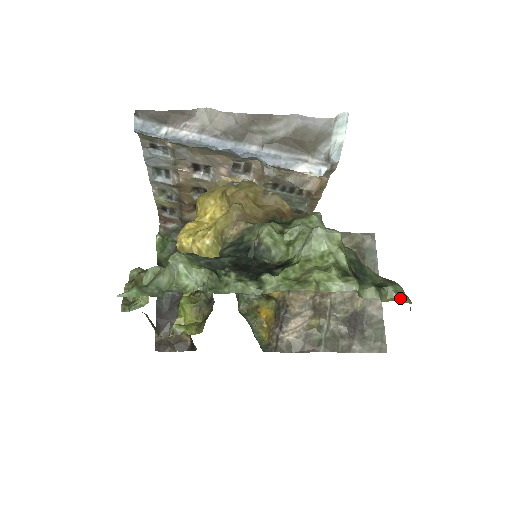
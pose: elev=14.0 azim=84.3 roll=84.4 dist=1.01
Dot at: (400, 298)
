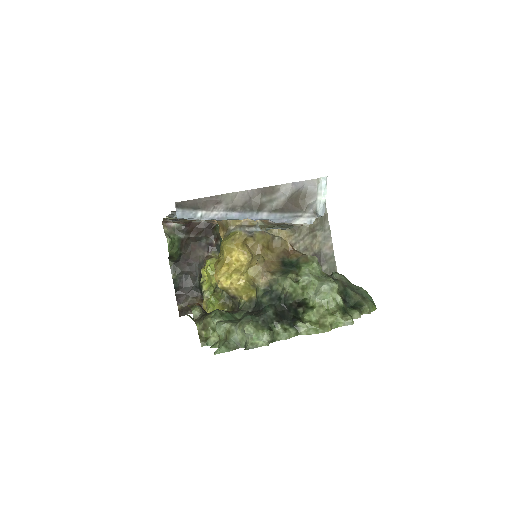
Dot at: (371, 310)
